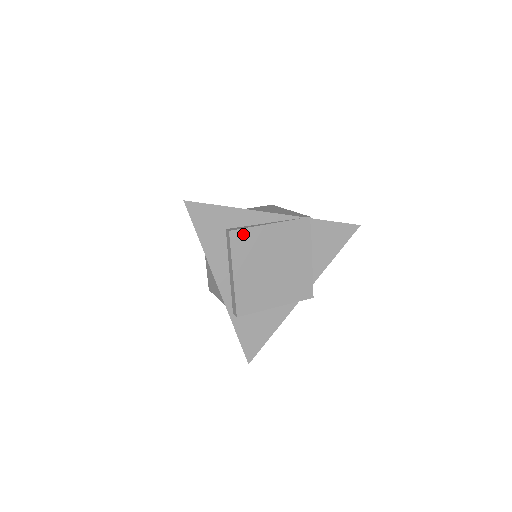
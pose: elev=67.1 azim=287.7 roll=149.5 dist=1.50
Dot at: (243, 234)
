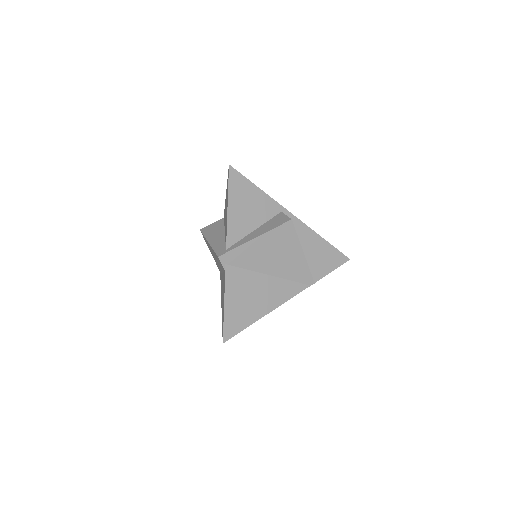
Dot at: occluded
